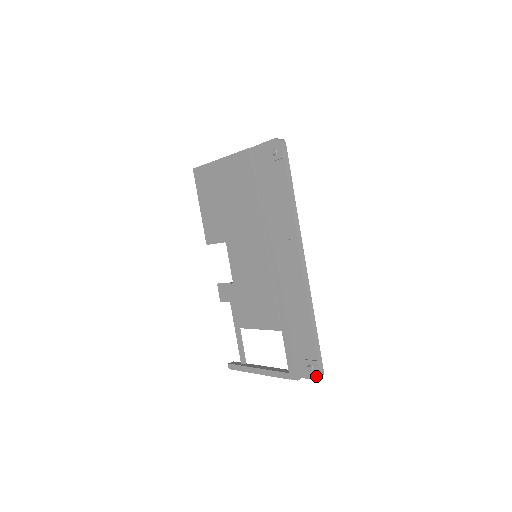
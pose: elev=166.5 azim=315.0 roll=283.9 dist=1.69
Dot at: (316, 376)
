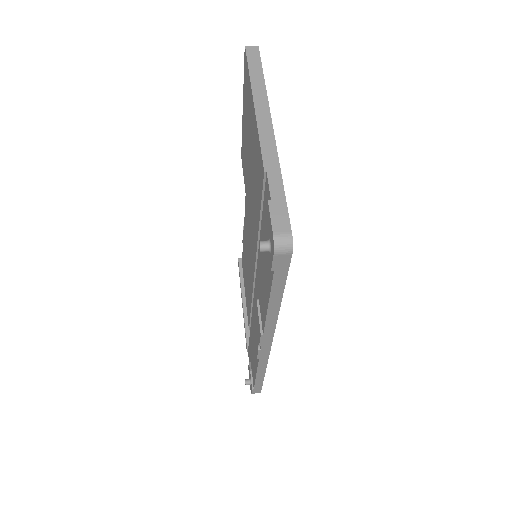
Dot at: occluded
